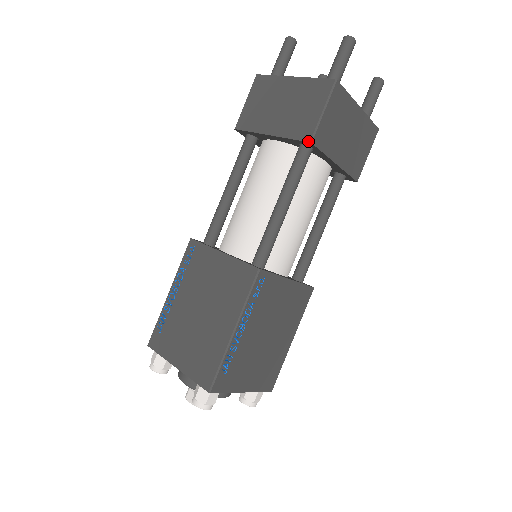
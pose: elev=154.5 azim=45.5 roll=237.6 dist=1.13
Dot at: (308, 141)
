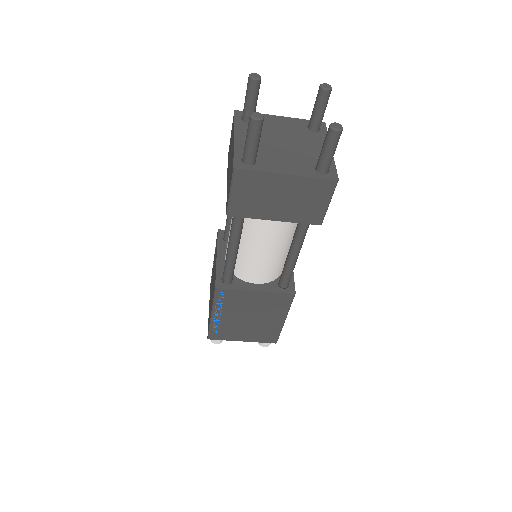
Dot at: (226, 213)
